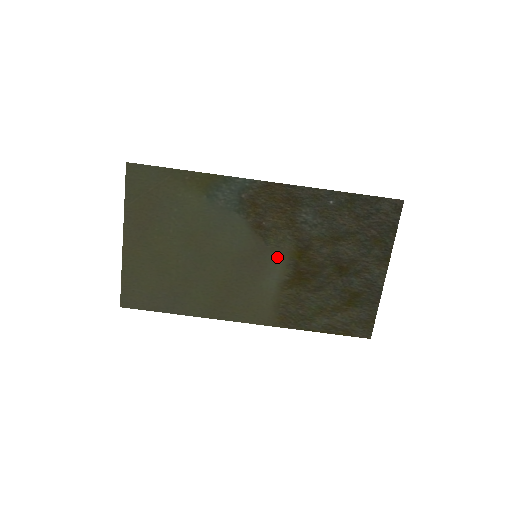
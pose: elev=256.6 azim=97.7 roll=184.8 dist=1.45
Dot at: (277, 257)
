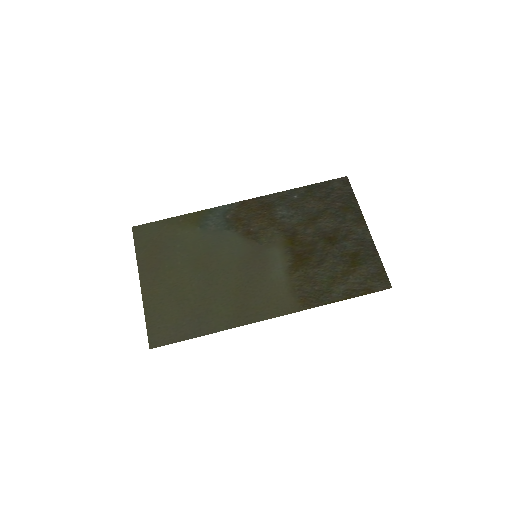
Dot at: (274, 250)
